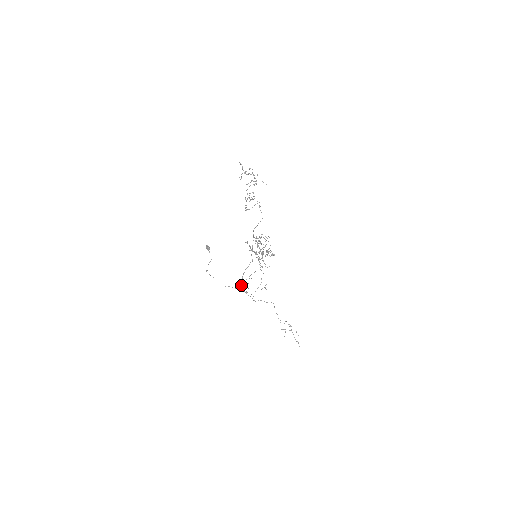
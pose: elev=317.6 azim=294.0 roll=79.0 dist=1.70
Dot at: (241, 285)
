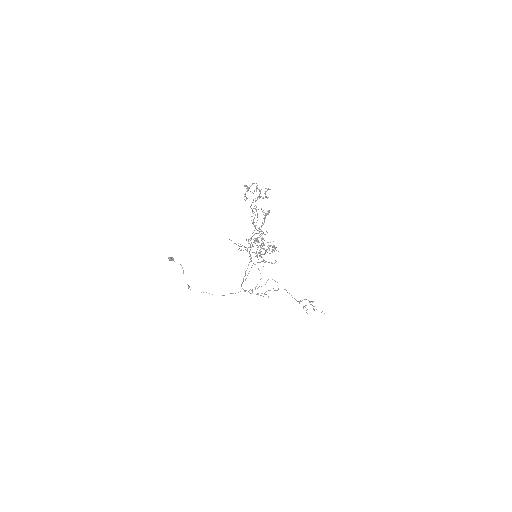
Dot at: occluded
